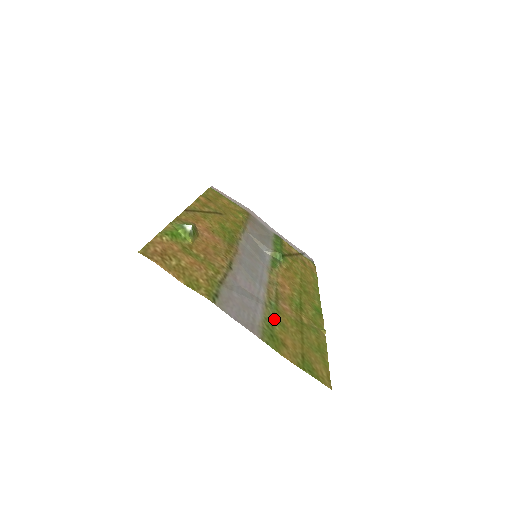
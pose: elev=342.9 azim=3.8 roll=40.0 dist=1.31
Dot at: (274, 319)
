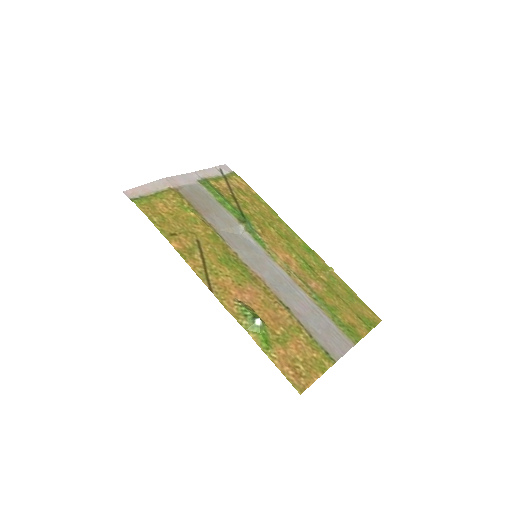
Dot at: (331, 312)
